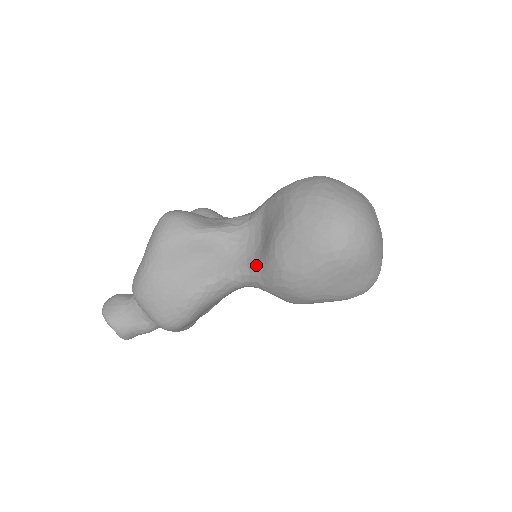
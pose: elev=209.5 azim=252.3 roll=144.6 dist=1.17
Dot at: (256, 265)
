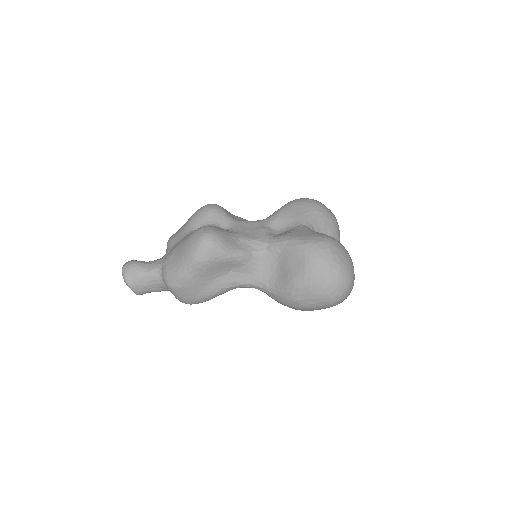
Dot at: (270, 286)
